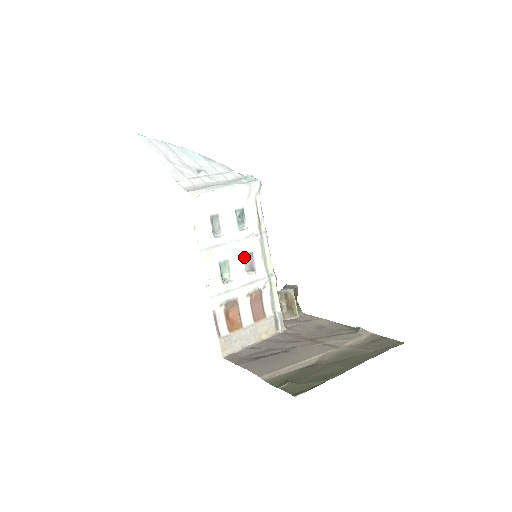
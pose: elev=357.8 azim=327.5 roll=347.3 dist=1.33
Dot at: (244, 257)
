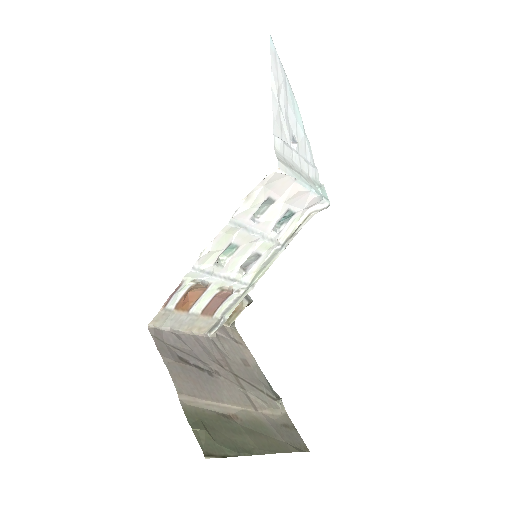
Dot at: (251, 254)
